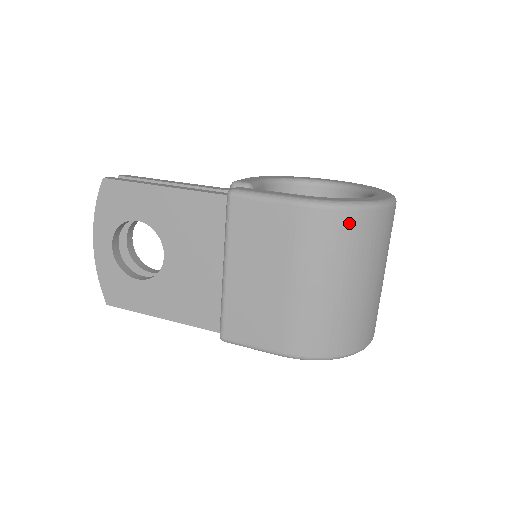
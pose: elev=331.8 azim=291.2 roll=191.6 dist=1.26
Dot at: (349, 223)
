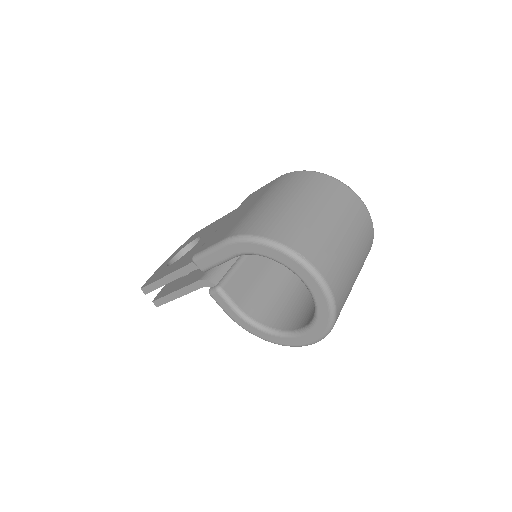
Dot at: (308, 176)
